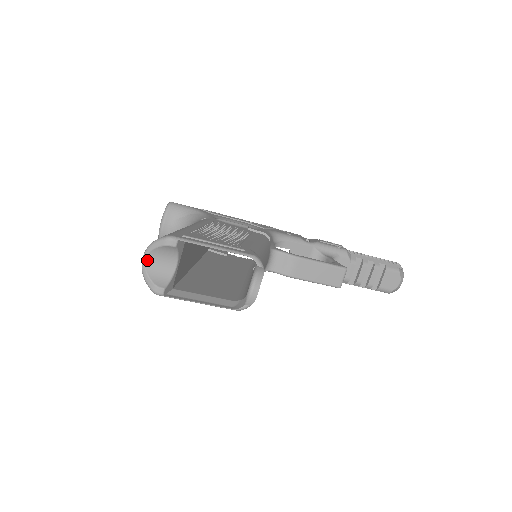
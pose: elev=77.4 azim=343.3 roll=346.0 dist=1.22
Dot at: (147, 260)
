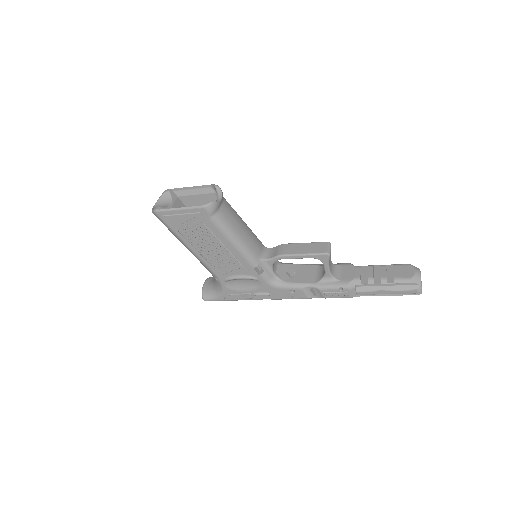
Dot at: (155, 206)
